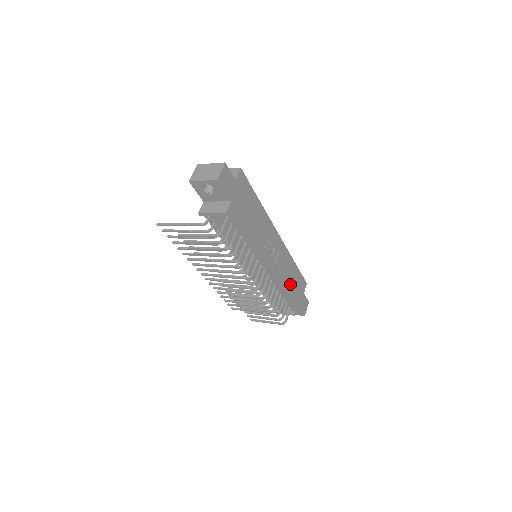
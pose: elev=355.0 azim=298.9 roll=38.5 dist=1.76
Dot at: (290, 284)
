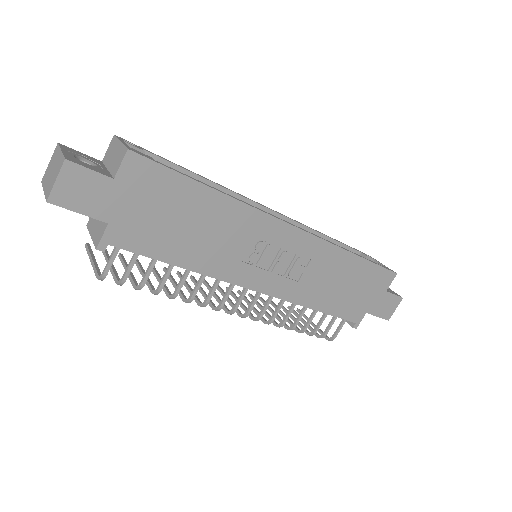
Dot at: (339, 290)
